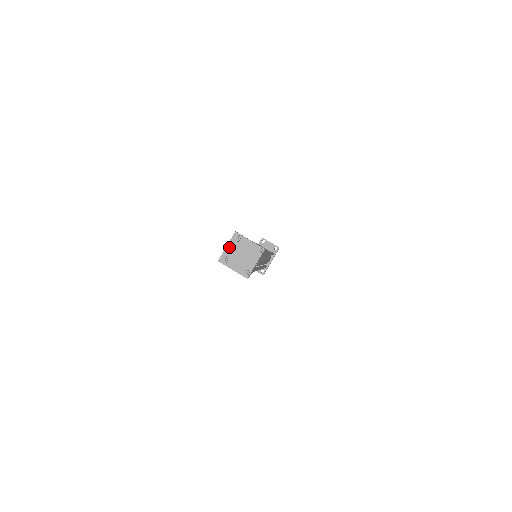
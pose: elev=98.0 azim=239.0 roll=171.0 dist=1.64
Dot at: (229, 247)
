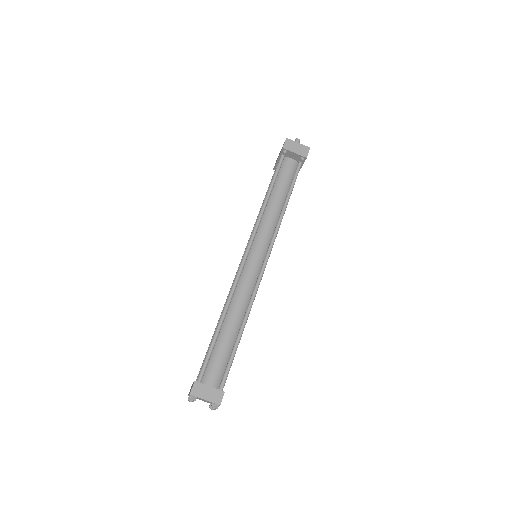
Dot at: occluded
